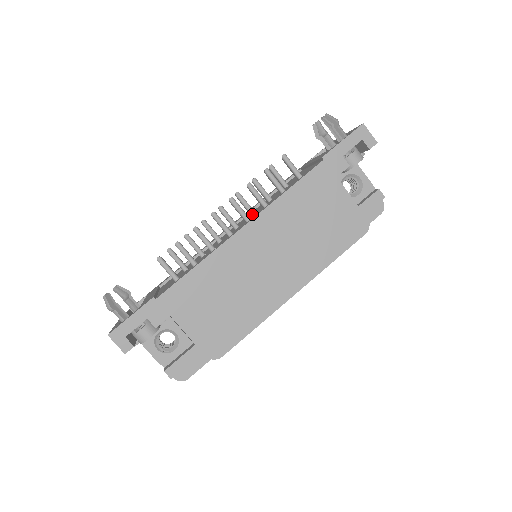
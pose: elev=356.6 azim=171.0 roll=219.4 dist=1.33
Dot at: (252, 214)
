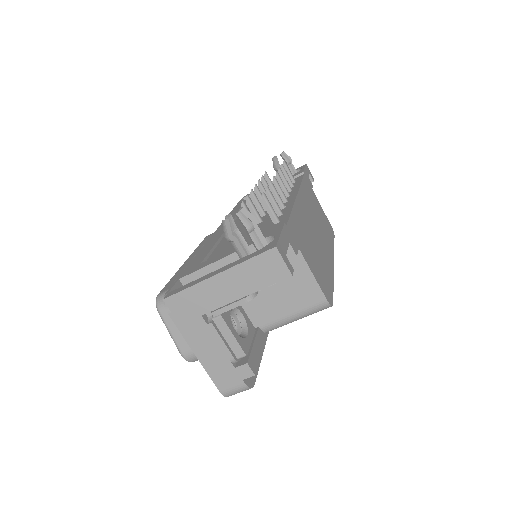
Dot at: occluded
